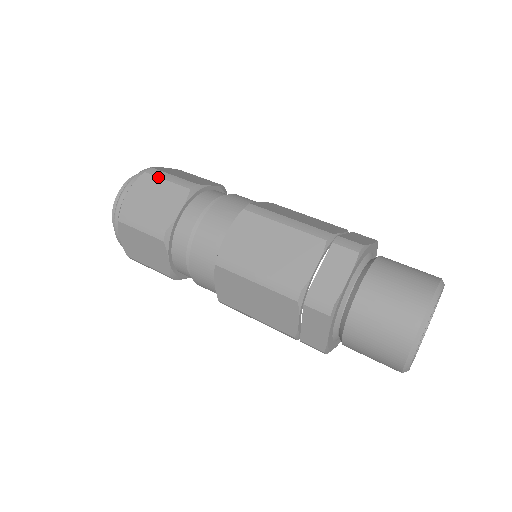
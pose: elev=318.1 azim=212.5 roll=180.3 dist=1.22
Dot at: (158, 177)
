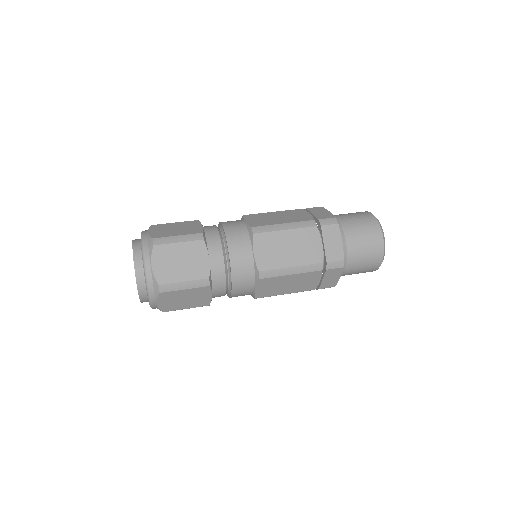
Dot at: (166, 223)
